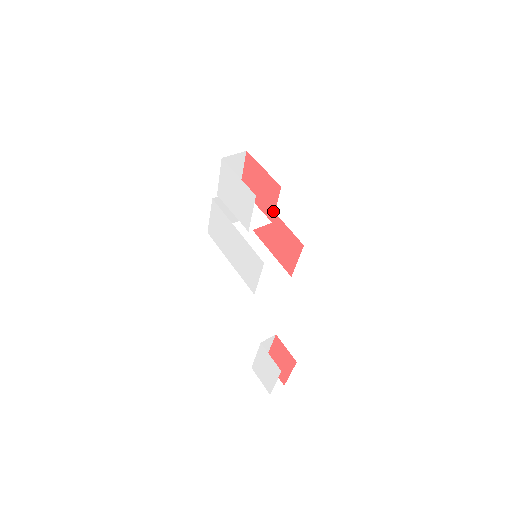
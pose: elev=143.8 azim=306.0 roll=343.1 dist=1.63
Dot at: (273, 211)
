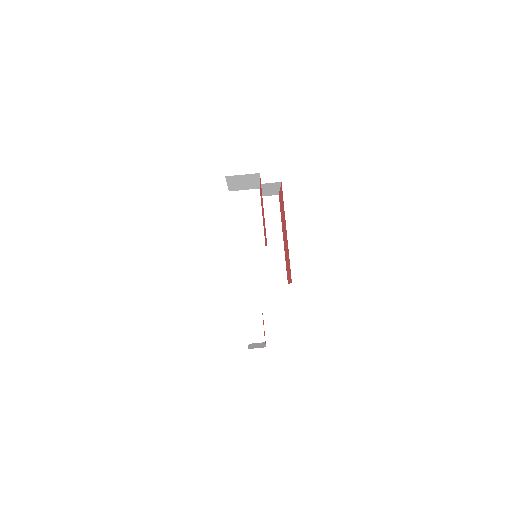
Dot at: occluded
